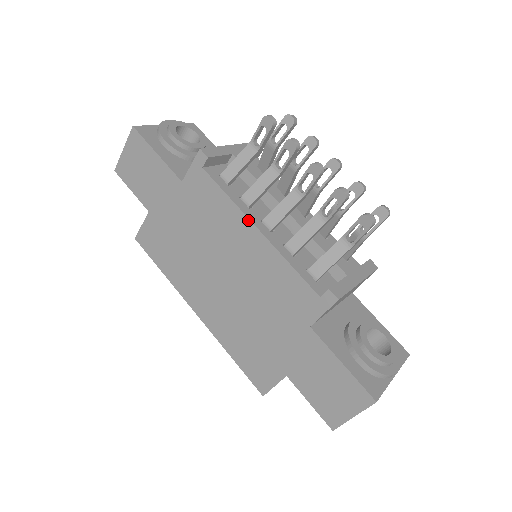
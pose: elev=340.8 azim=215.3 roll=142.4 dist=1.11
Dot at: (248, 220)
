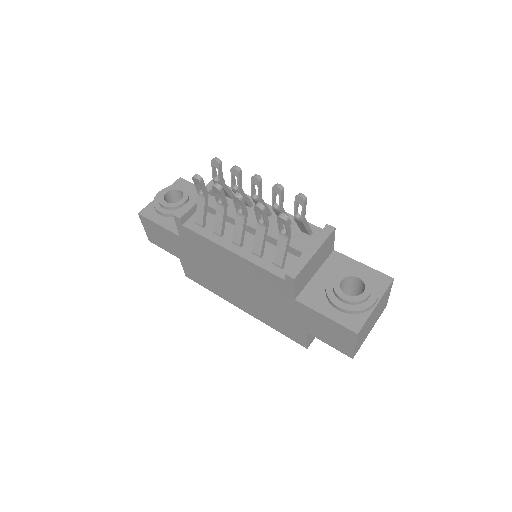
Dot at: (222, 248)
